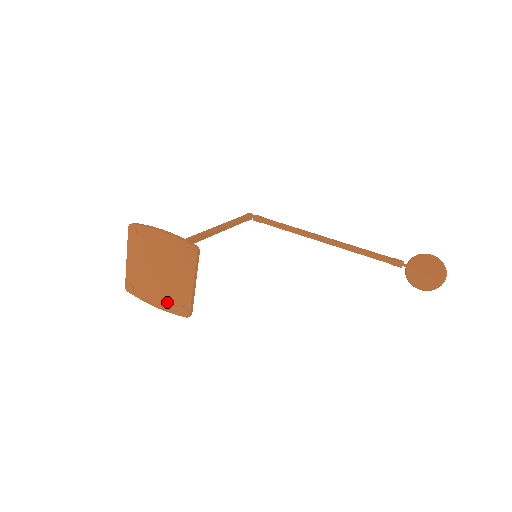
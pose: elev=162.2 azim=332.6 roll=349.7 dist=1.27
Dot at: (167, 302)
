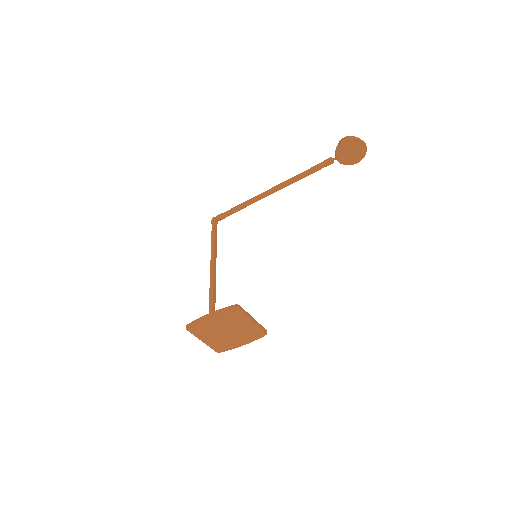
Dot at: (248, 338)
